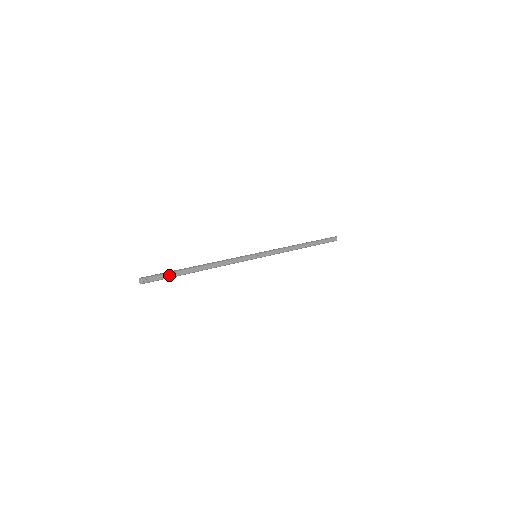
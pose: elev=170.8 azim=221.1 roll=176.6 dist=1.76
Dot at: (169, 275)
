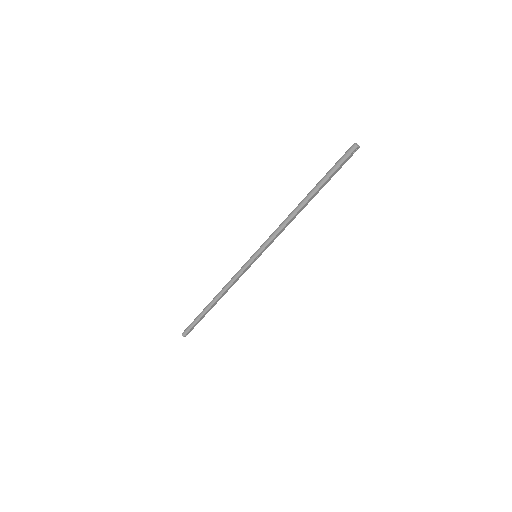
Dot at: (197, 322)
